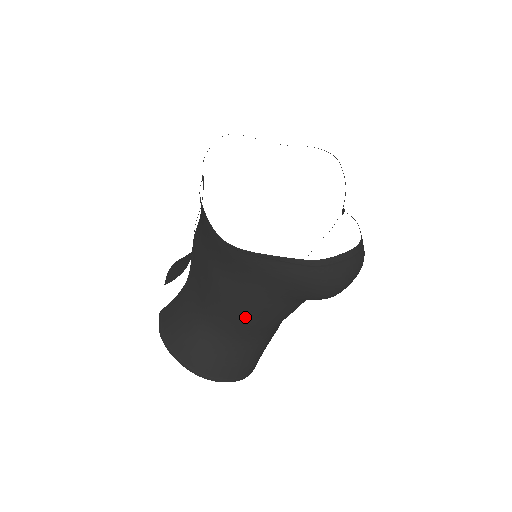
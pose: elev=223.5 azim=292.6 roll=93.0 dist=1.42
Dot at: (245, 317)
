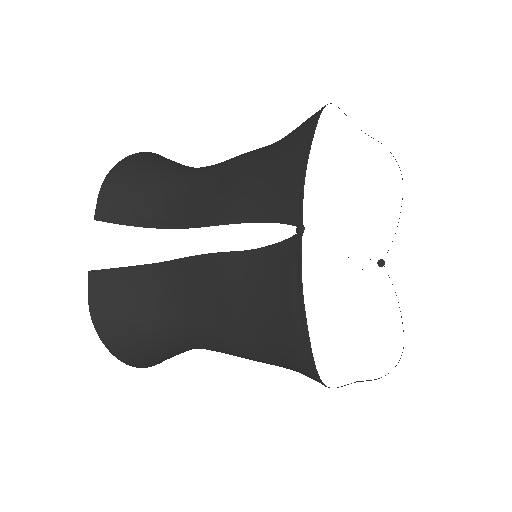
Dot at: occluded
